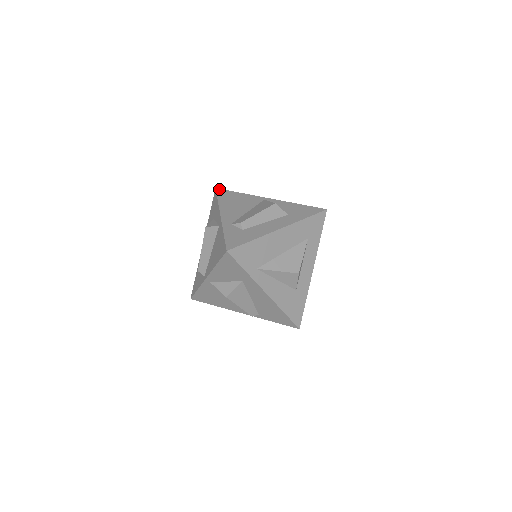
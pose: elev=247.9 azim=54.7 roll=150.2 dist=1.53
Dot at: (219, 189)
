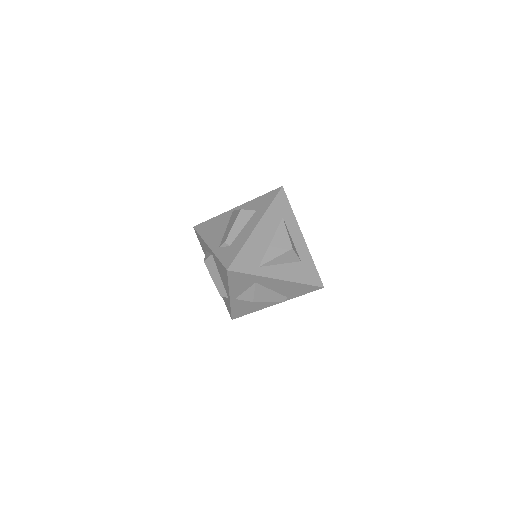
Dot at: (196, 226)
